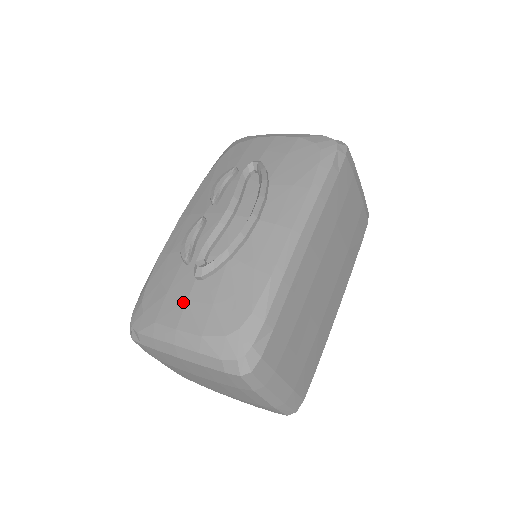
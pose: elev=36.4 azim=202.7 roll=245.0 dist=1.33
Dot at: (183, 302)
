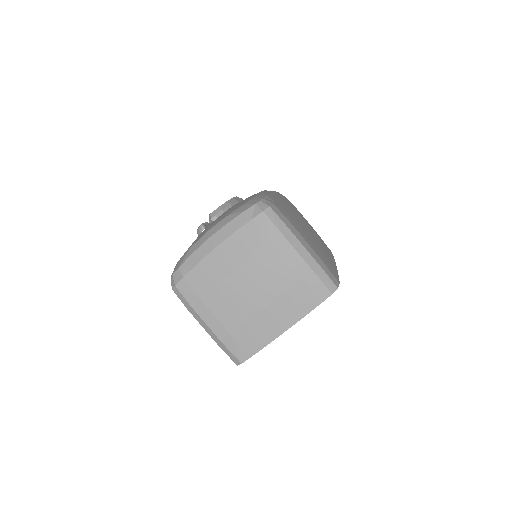
Dot at: (207, 228)
